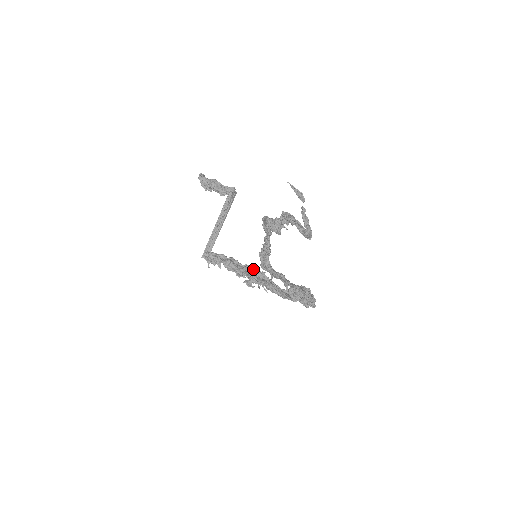
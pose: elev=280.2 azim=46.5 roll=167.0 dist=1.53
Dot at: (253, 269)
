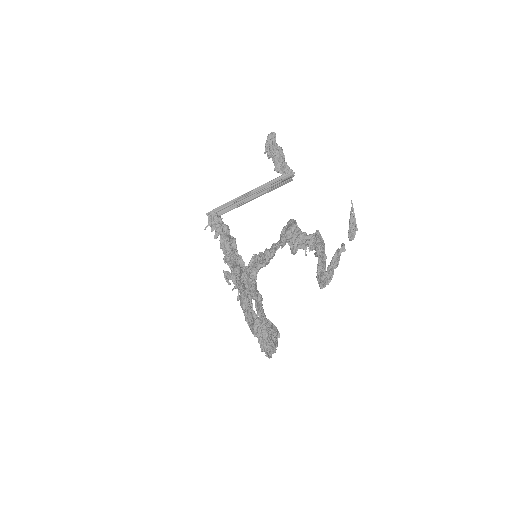
Dot at: (244, 266)
